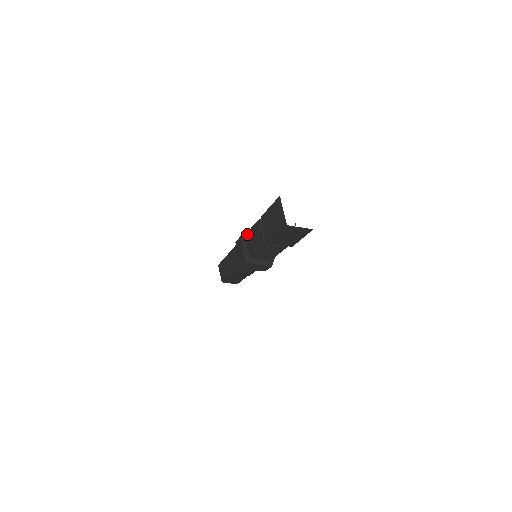
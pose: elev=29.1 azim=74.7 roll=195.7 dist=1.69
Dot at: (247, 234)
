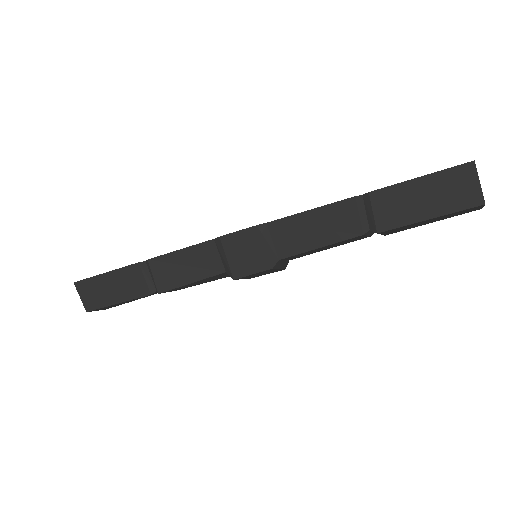
Dot at: (281, 221)
